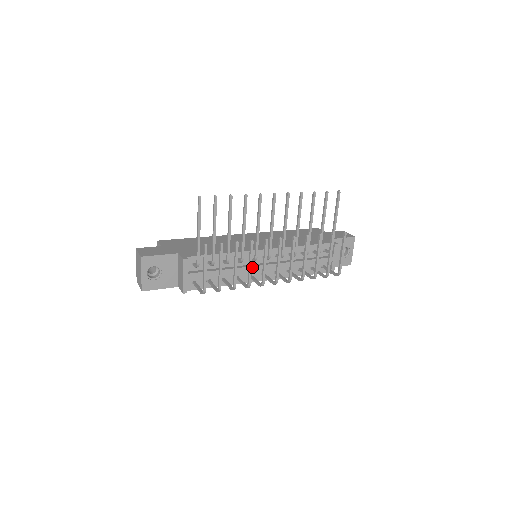
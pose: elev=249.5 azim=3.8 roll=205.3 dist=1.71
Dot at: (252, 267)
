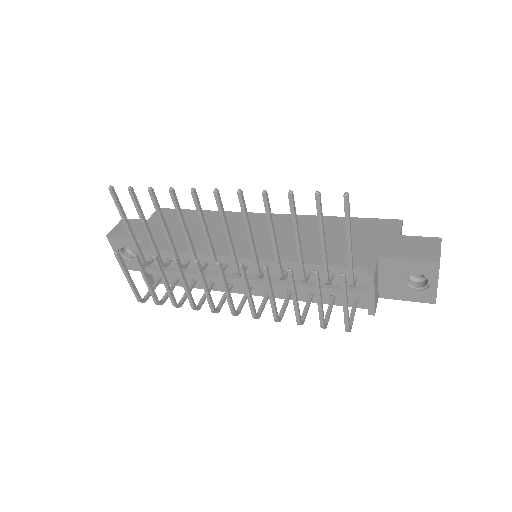
Dot at: occluded
